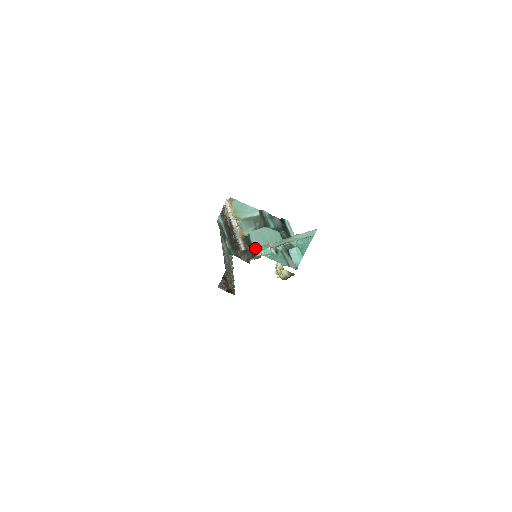
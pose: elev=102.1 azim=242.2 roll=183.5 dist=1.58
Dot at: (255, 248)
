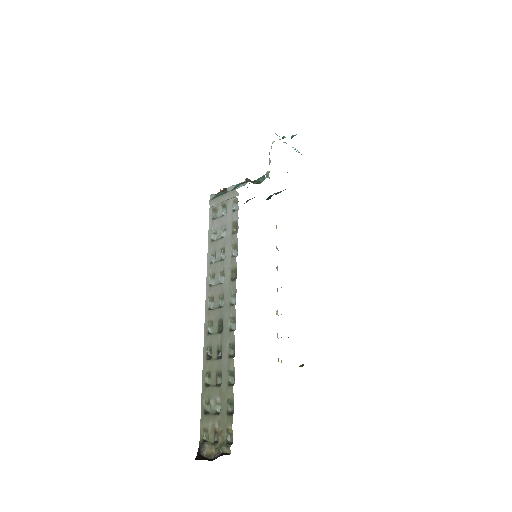
Dot at: (259, 178)
